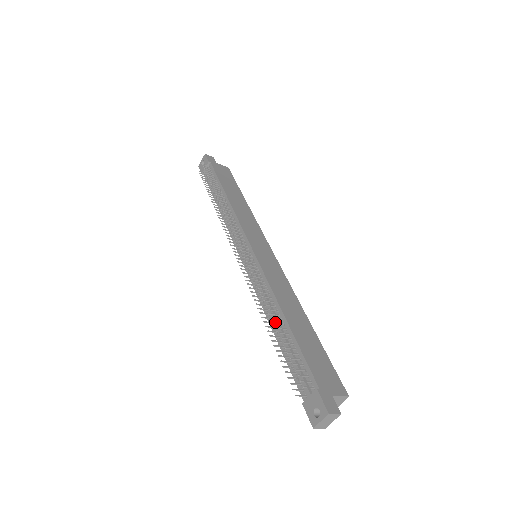
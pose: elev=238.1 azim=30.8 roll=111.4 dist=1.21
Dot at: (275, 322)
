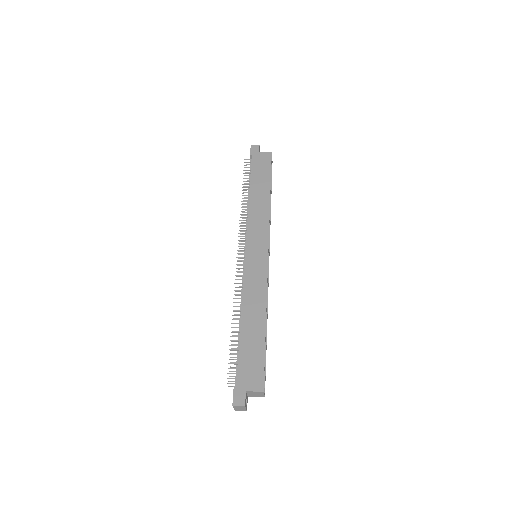
Dot at: (232, 327)
